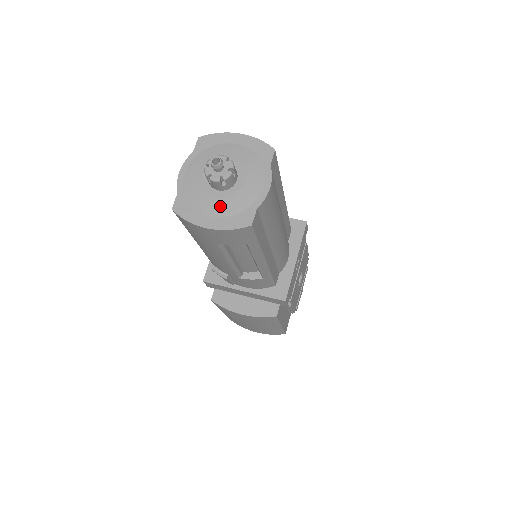
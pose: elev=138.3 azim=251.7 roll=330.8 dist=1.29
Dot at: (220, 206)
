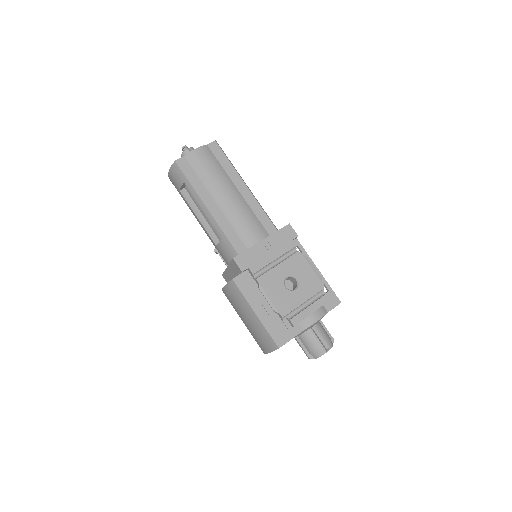
Dot at: occluded
